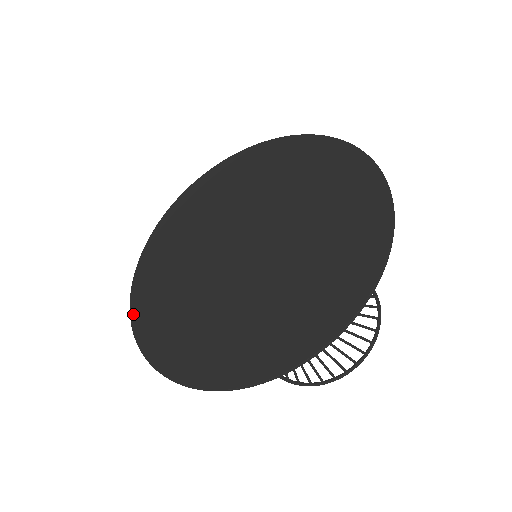
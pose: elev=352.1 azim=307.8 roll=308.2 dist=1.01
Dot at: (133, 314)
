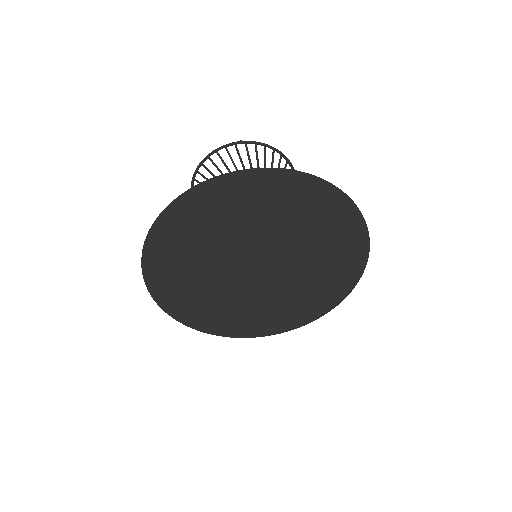
Dot at: (188, 325)
